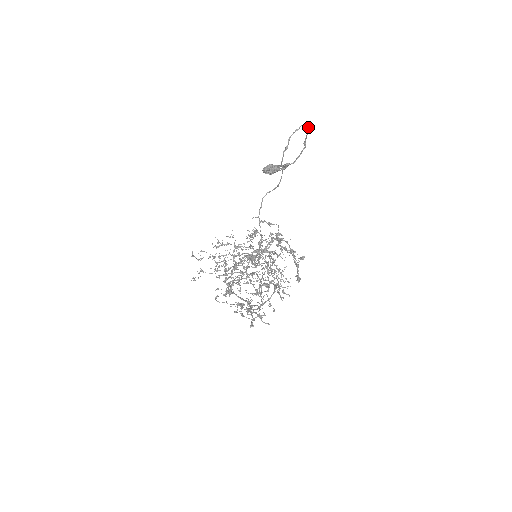
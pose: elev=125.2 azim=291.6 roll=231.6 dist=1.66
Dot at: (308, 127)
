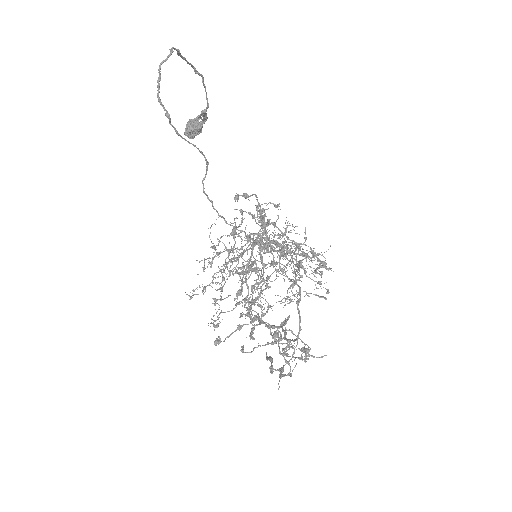
Dot at: occluded
